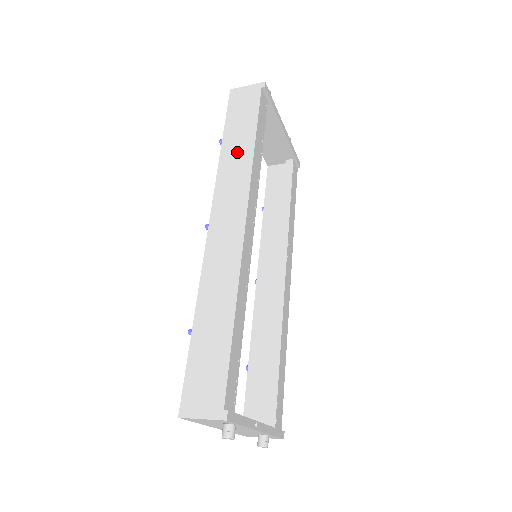
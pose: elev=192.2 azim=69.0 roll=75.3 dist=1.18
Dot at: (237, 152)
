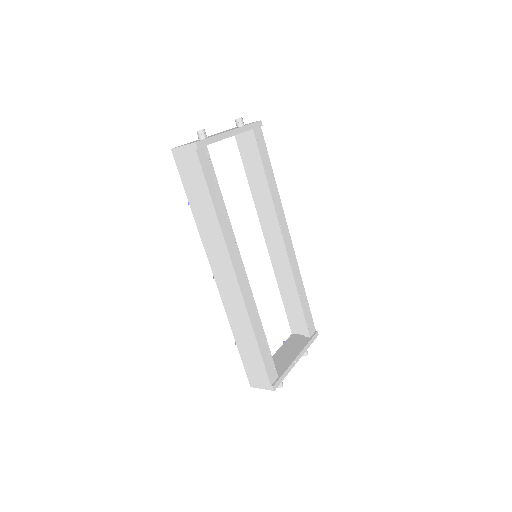
Dot at: (206, 219)
